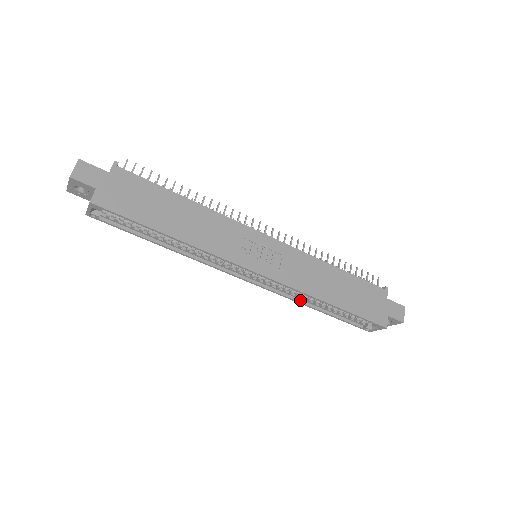
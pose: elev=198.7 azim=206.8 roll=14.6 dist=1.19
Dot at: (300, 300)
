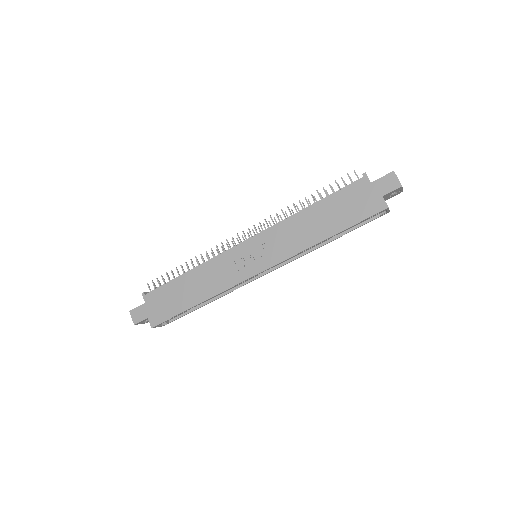
Dot at: (313, 248)
